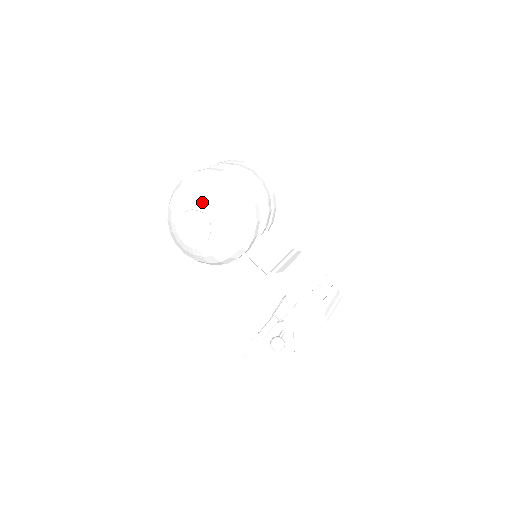
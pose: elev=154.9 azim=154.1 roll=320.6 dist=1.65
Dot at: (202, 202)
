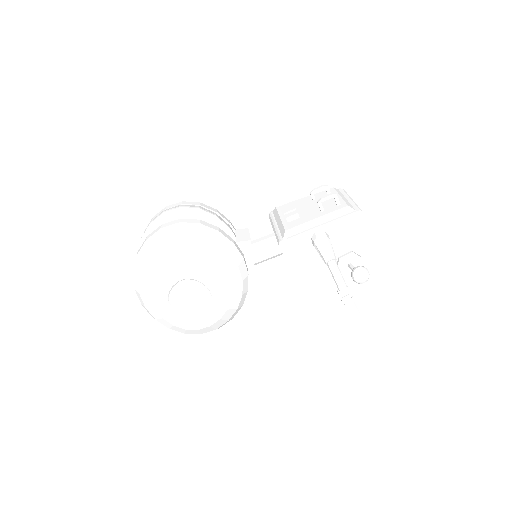
Dot at: (166, 277)
